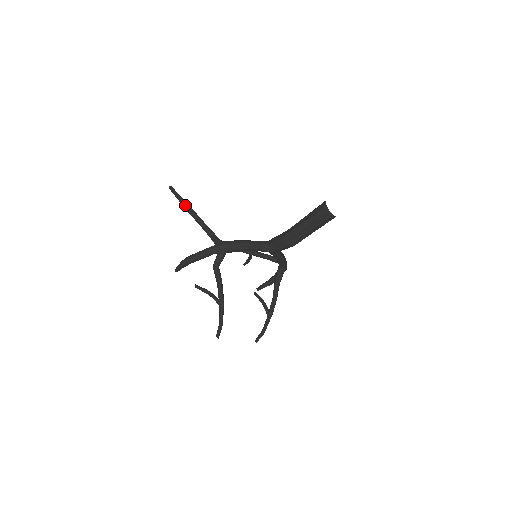
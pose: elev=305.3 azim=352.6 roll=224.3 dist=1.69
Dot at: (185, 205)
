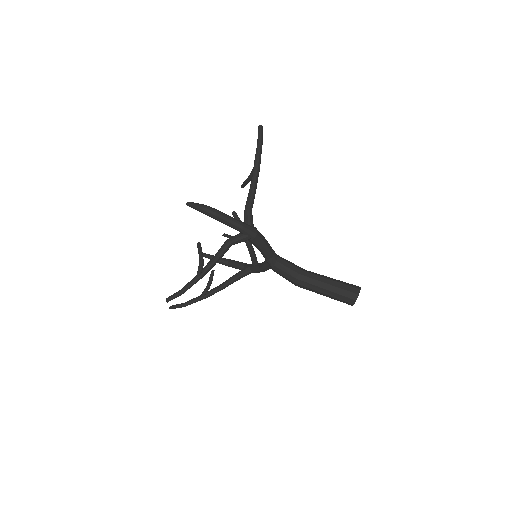
Dot at: (258, 160)
